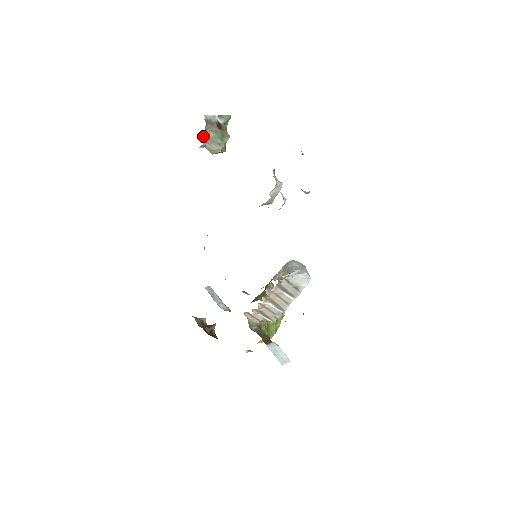
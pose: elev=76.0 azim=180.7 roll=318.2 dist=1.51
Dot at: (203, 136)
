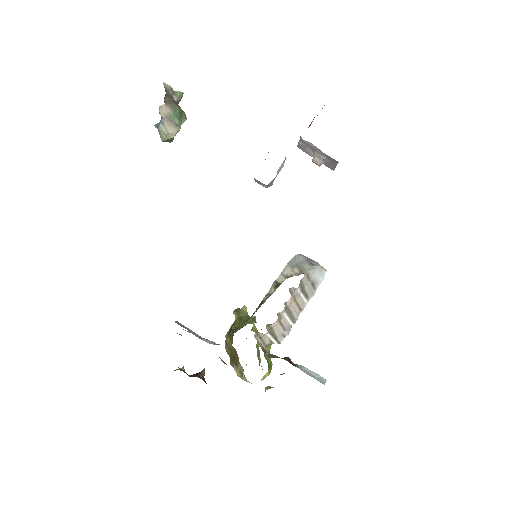
Dot at: (159, 111)
